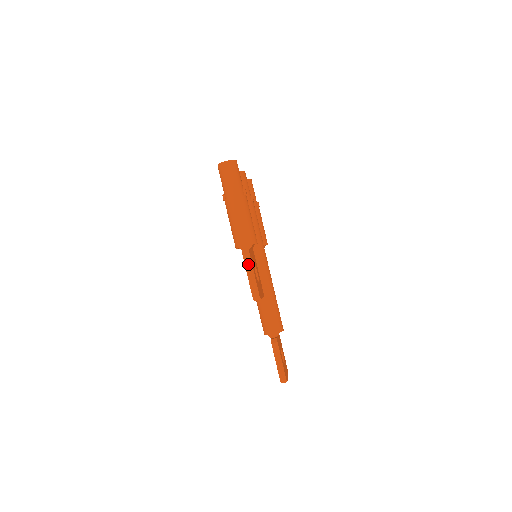
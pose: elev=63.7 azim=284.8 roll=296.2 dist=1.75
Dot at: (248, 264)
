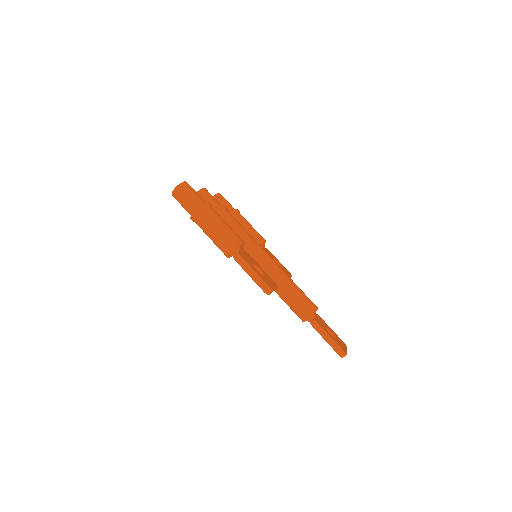
Dot at: (244, 265)
